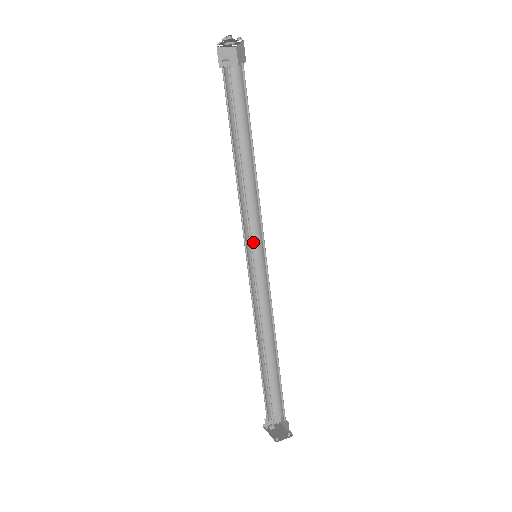
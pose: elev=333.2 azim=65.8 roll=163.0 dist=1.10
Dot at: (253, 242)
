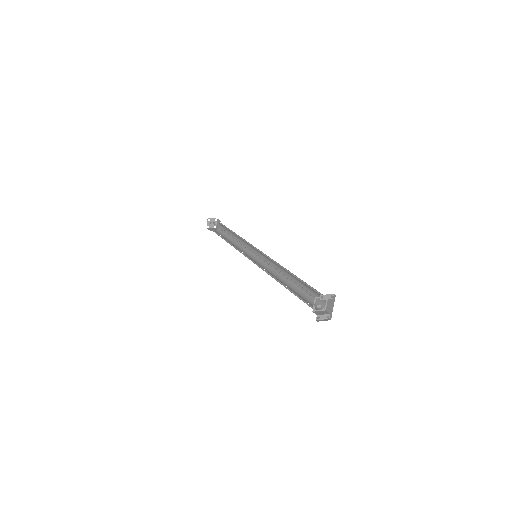
Dot at: (253, 258)
